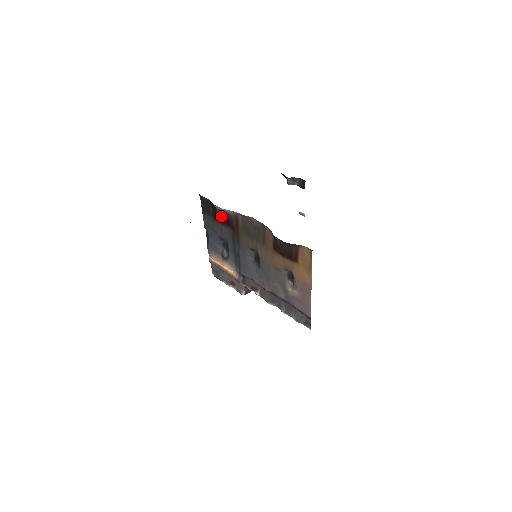
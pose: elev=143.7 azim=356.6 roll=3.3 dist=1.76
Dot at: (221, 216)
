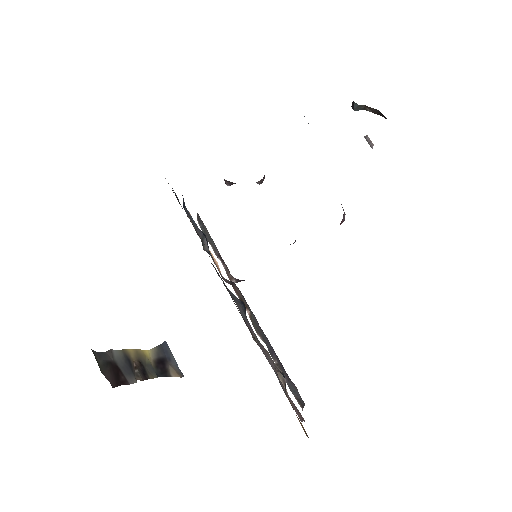
Dot at: occluded
